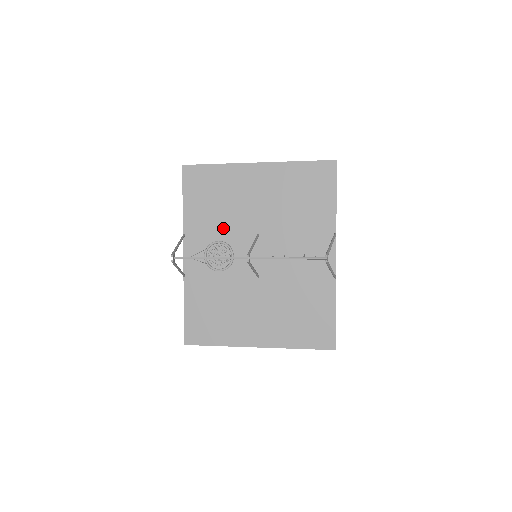
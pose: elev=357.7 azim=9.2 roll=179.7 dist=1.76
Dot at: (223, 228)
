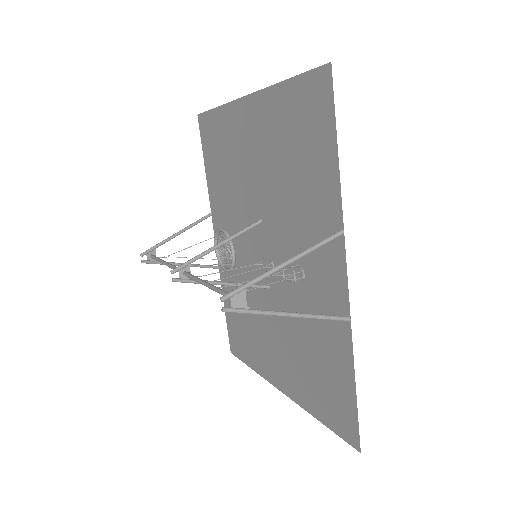
Dot at: (234, 206)
